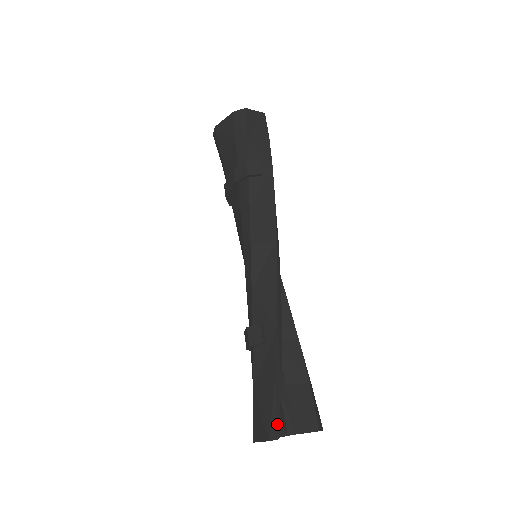
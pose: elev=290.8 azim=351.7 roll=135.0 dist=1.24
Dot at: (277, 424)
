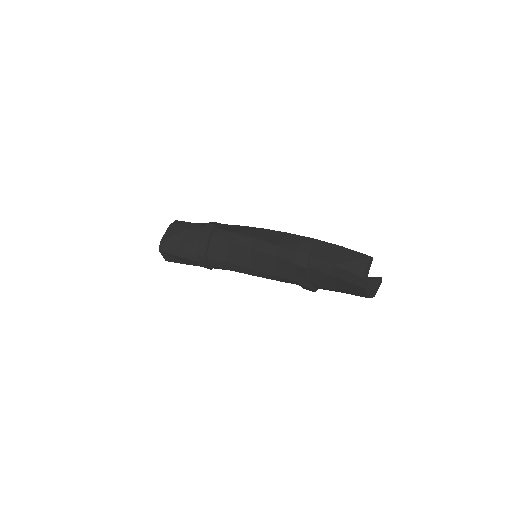
Dot at: occluded
